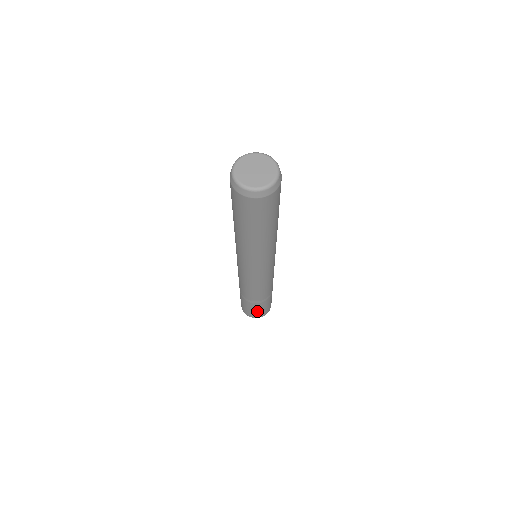
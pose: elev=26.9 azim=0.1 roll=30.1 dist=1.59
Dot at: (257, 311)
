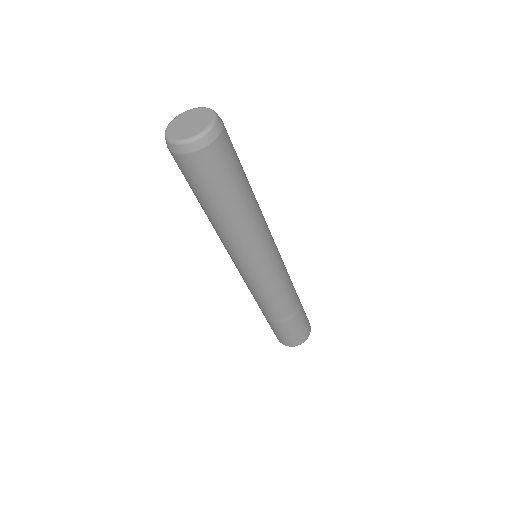
Dot at: (293, 334)
